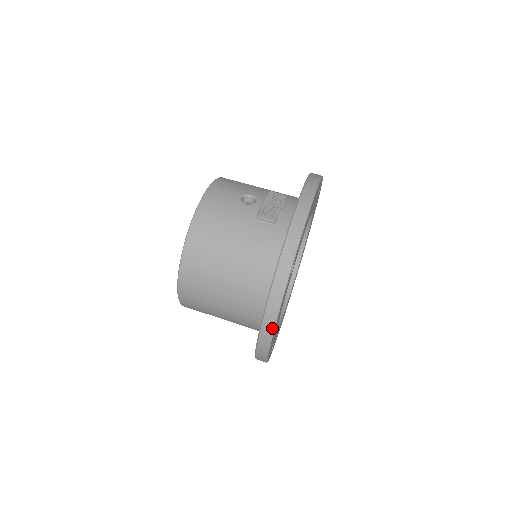
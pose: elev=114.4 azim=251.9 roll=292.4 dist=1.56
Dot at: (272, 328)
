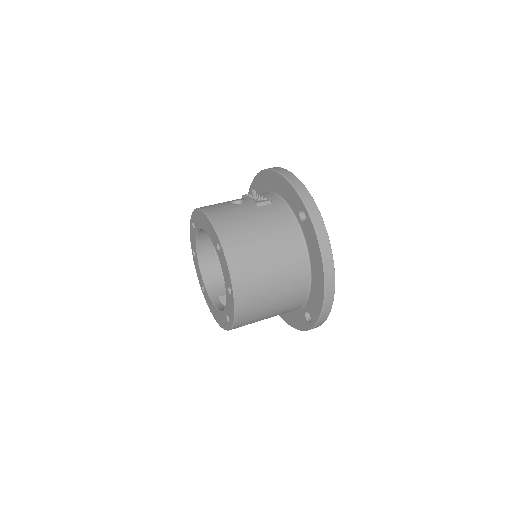
Dot at: (332, 261)
